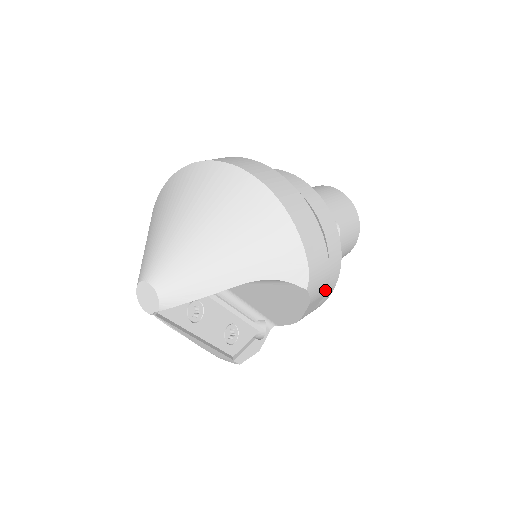
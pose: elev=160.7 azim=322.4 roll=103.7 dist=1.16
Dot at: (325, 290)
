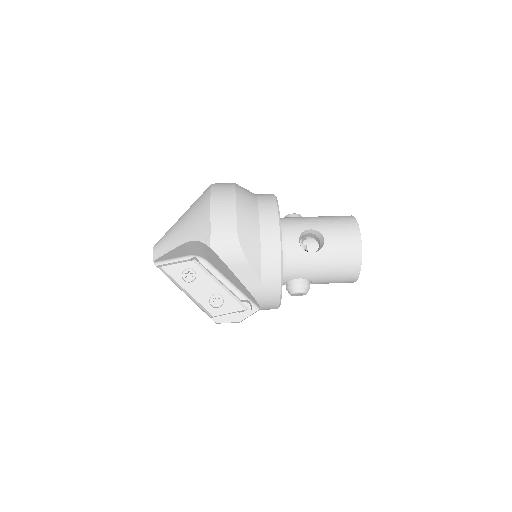
Dot at: (243, 259)
